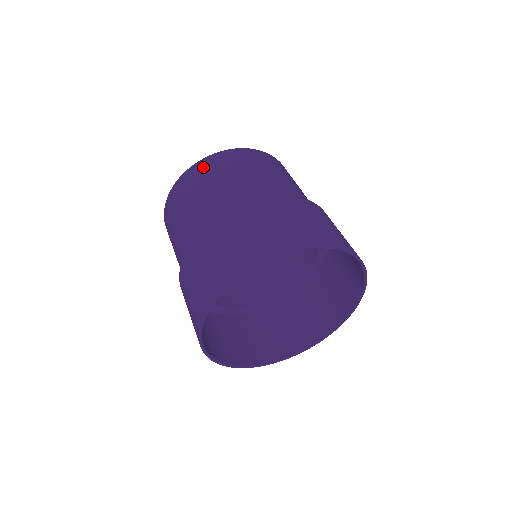
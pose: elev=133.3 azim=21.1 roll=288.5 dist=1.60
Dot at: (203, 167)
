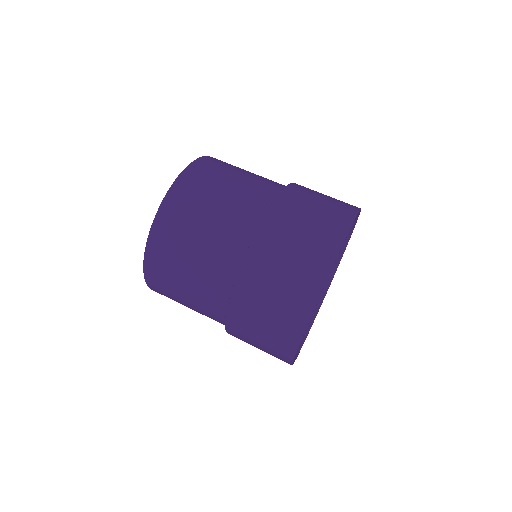
Dot at: (155, 283)
